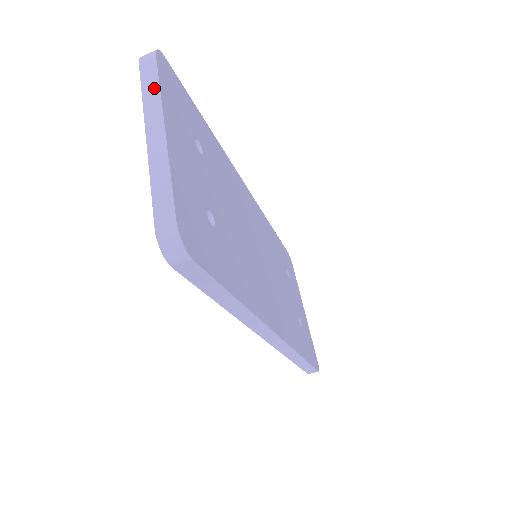
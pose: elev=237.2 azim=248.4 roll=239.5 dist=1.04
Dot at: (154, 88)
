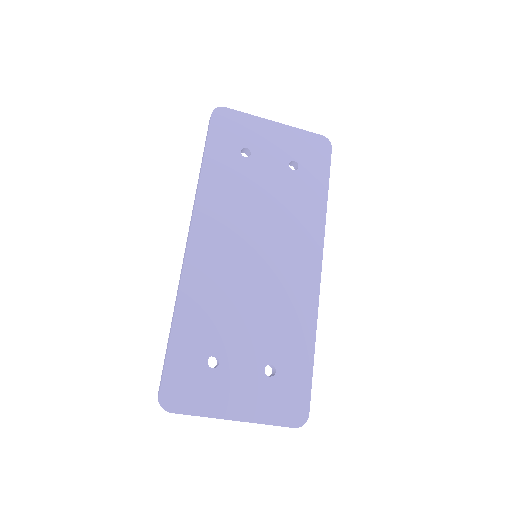
Dot at: occluded
